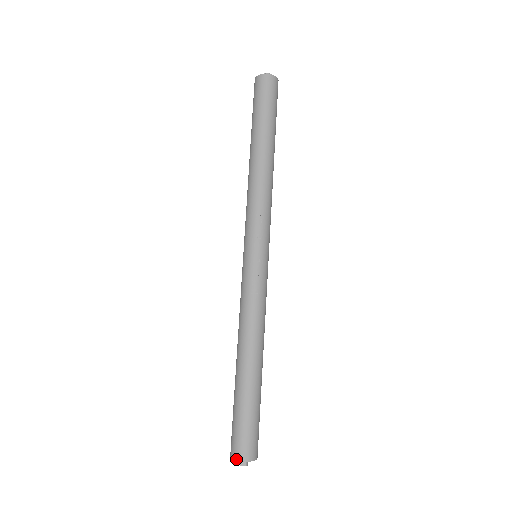
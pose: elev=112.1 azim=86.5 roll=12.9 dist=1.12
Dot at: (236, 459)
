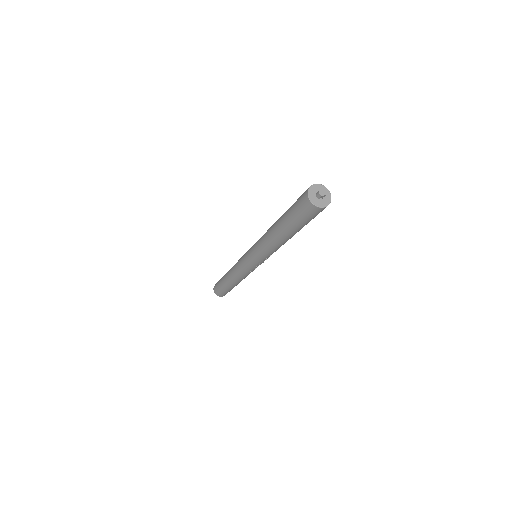
Dot at: (309, 187)
